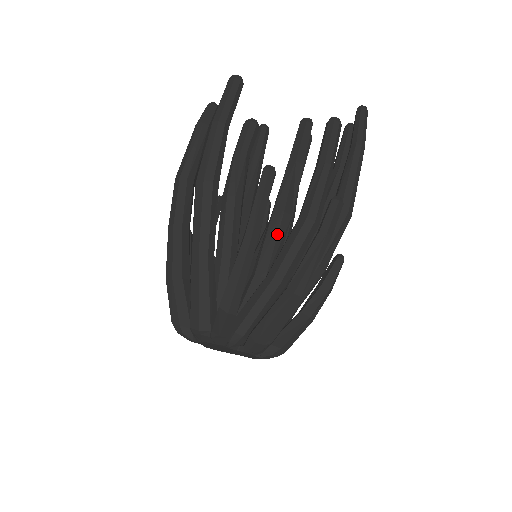
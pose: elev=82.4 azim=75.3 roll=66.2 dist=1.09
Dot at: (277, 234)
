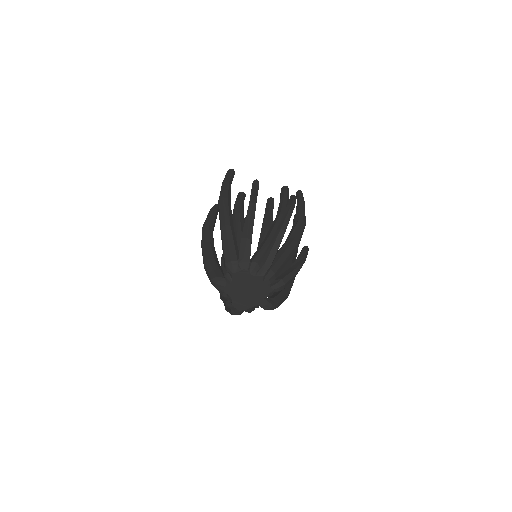
Dot at: occluded
